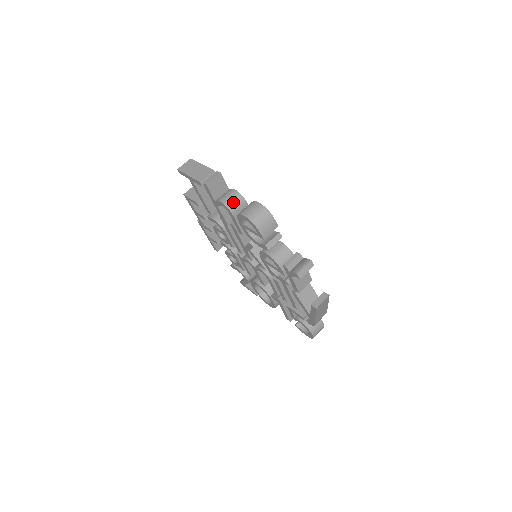
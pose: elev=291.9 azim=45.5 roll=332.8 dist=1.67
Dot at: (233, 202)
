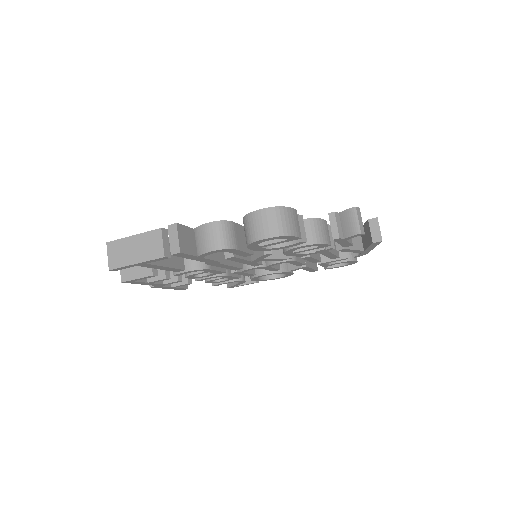
Dot at: (224, 237)
